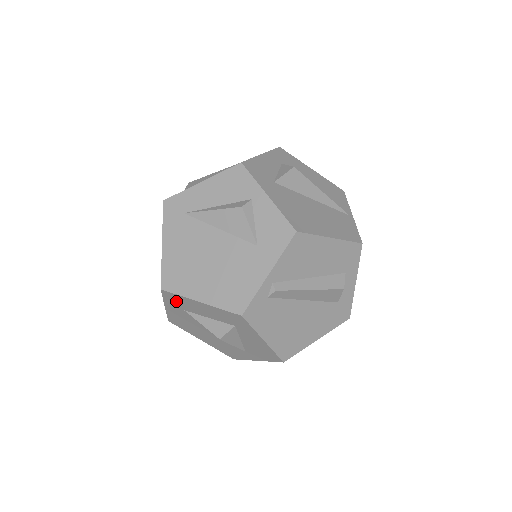
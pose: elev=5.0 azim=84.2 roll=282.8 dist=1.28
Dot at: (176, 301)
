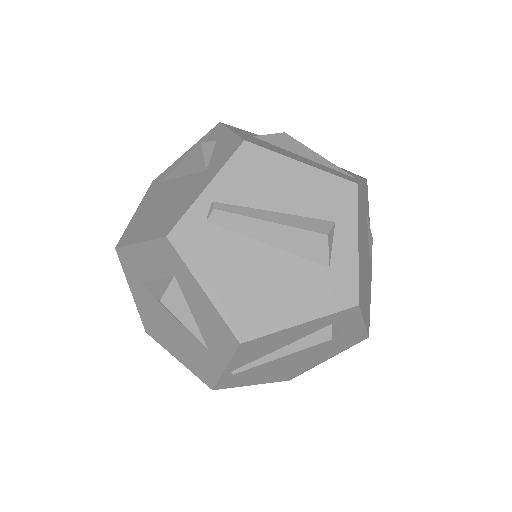
Dot at: (130, 265)
